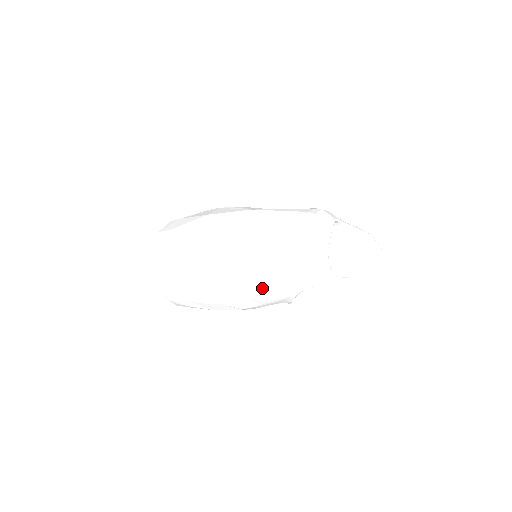
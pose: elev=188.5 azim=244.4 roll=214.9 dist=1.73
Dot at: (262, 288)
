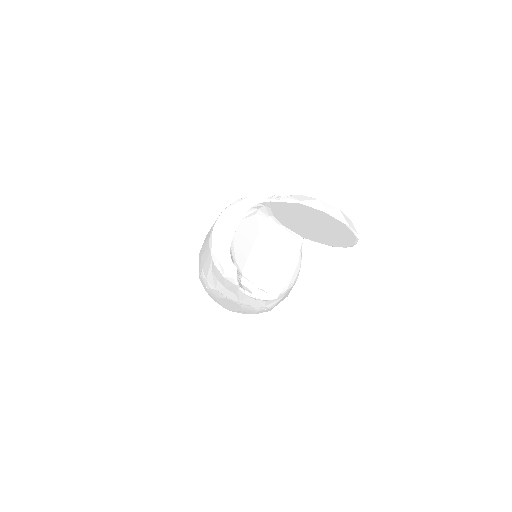
Dot at: (227, 295)
